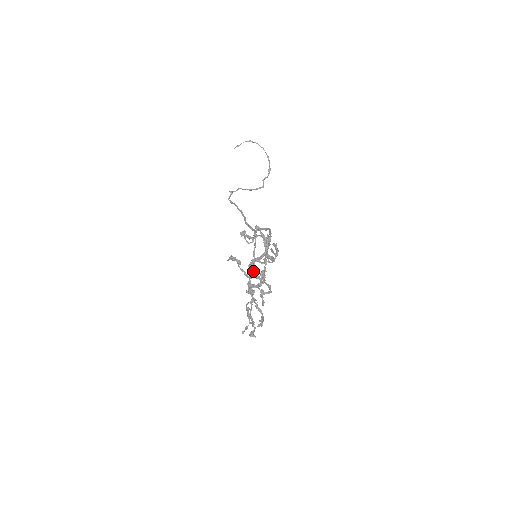
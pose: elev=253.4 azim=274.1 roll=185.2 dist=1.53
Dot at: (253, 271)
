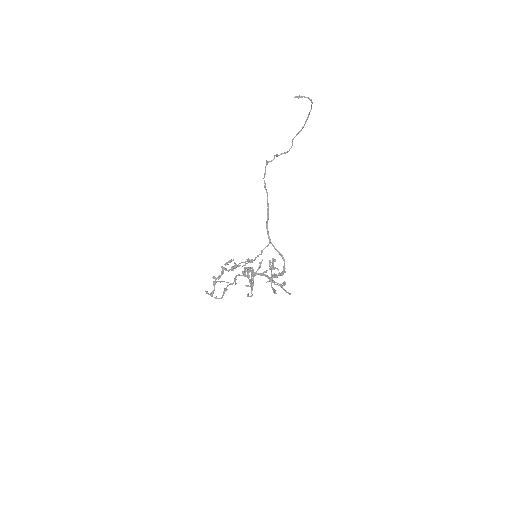
Dot at: occluded
